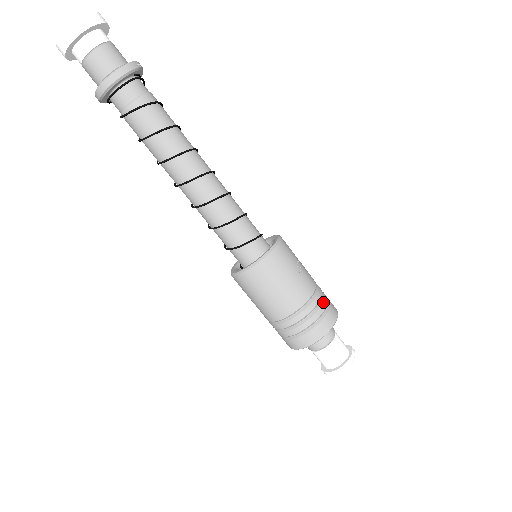
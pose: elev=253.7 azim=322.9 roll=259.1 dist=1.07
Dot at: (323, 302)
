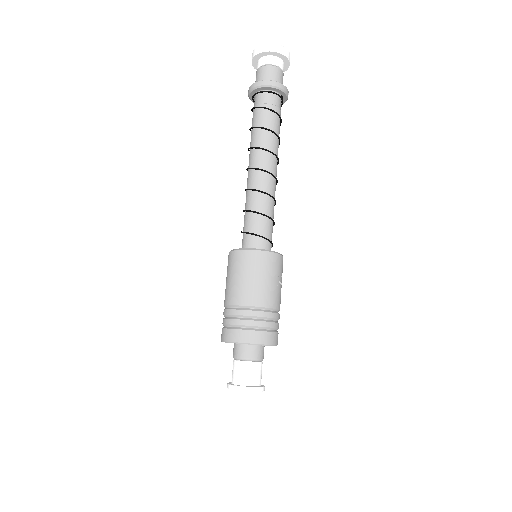
Dot at: (276, 323)
